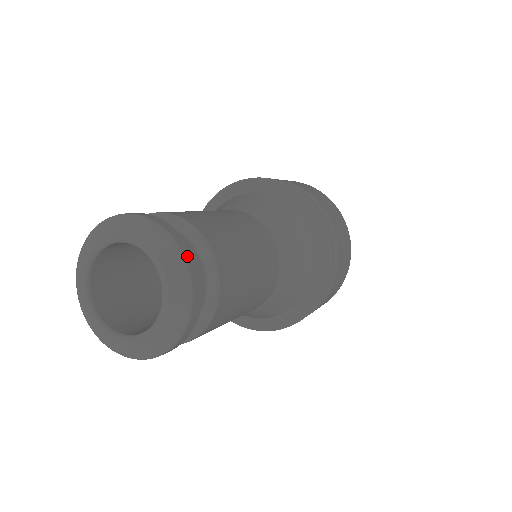
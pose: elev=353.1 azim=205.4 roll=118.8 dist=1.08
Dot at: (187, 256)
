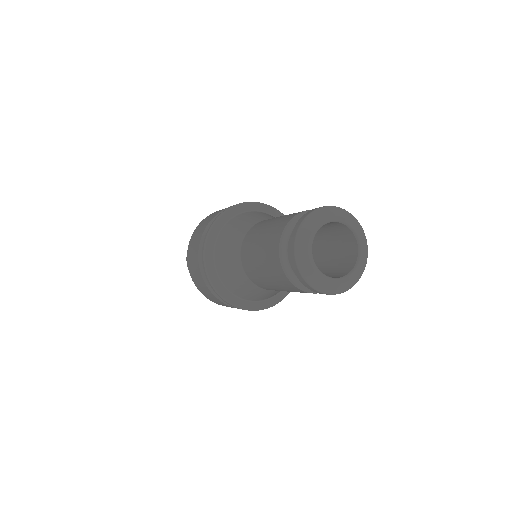
Dot at: (366, 253)
